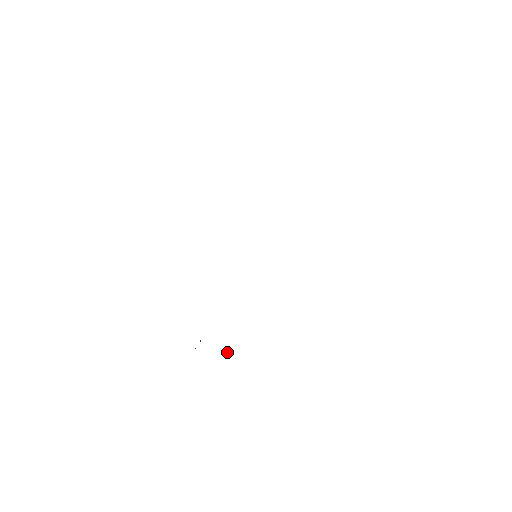
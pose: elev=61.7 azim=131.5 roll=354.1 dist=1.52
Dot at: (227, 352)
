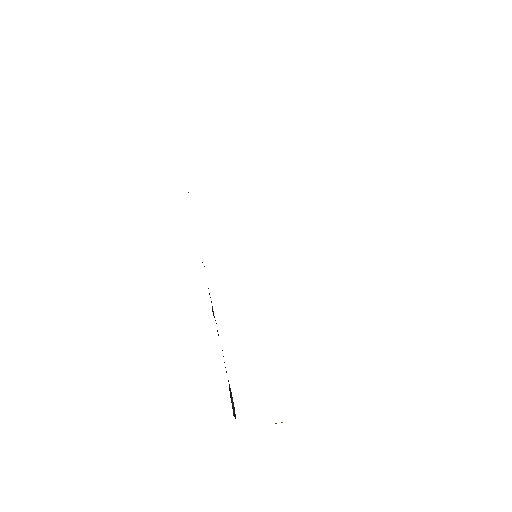
Dot at: occluded
